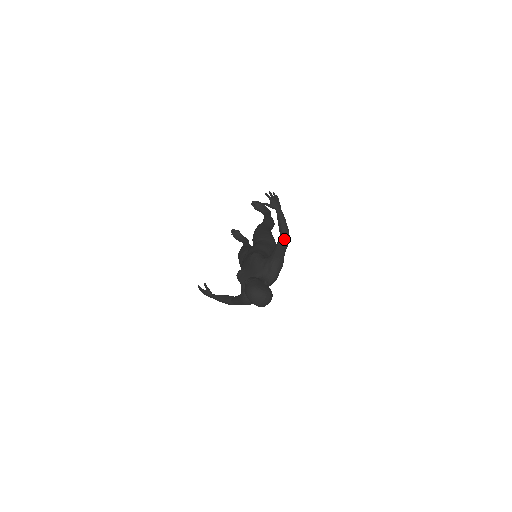
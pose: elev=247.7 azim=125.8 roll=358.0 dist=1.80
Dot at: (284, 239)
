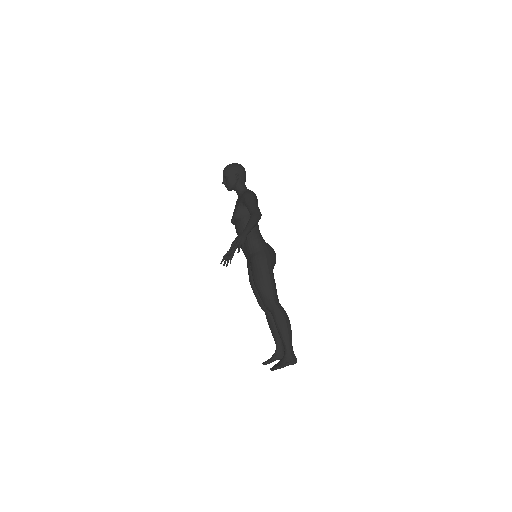
Dot at: occluded
